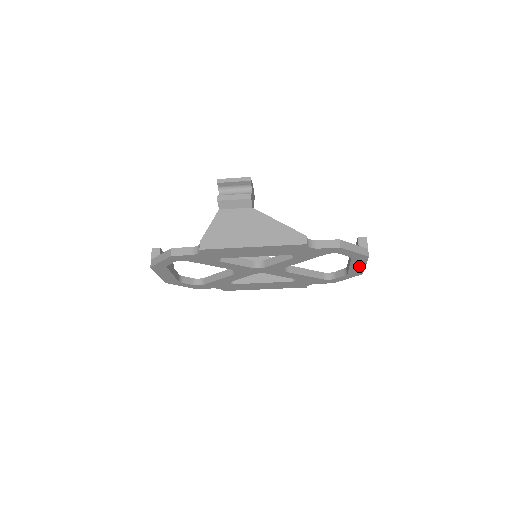
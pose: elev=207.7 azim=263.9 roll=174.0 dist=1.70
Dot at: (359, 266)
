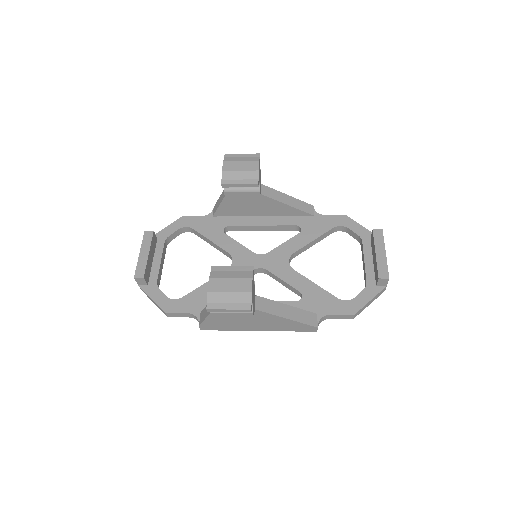
Dot at: occluded
